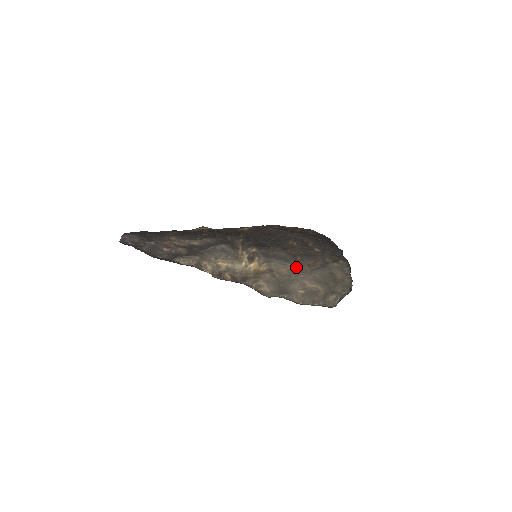
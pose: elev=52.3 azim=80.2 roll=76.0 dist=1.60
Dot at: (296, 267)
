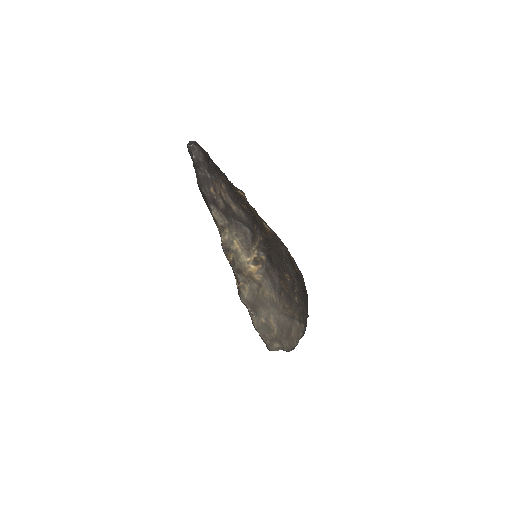
Dot at: (276, 299)
